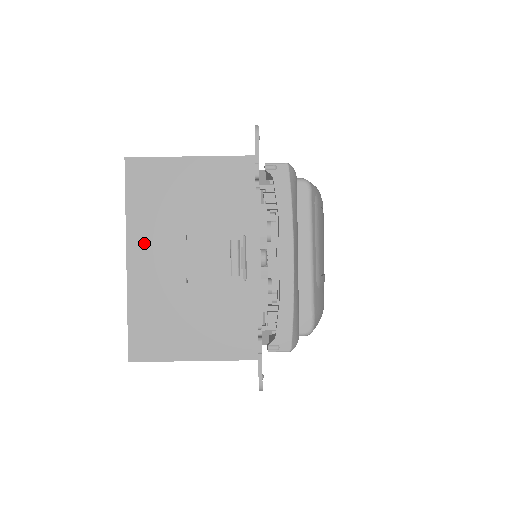
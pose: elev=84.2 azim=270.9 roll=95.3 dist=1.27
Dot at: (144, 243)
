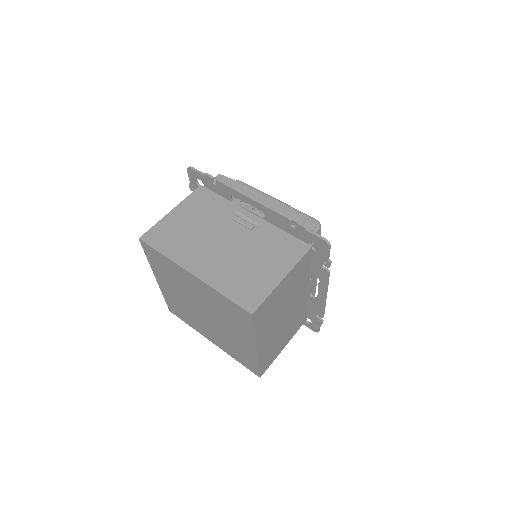
Dot at: (191, 259)
